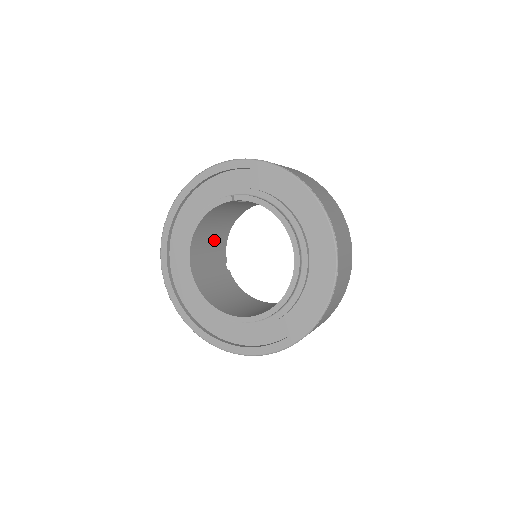
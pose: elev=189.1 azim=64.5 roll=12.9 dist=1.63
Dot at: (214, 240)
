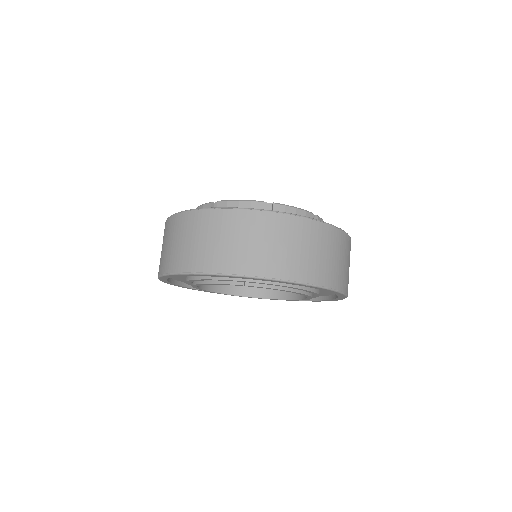
Dot at: occluded
